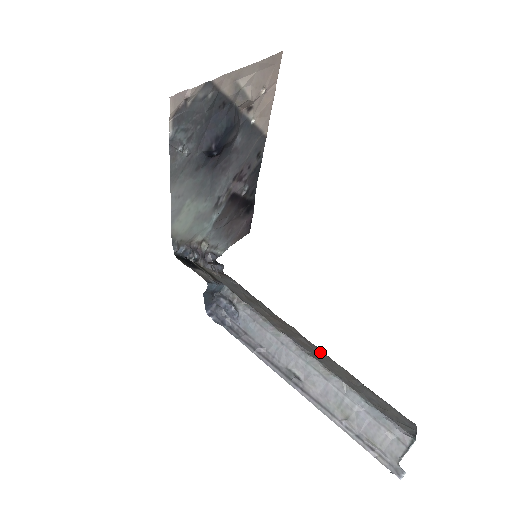
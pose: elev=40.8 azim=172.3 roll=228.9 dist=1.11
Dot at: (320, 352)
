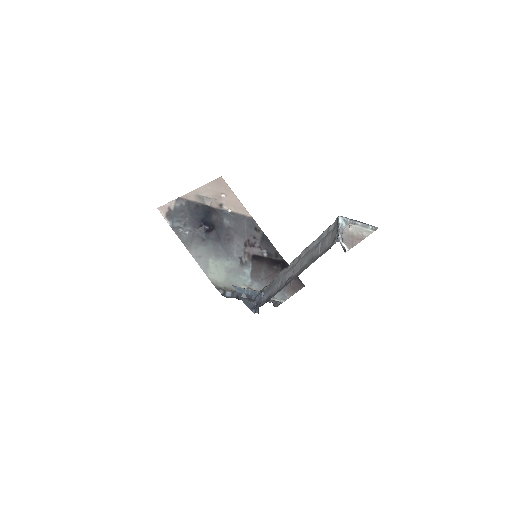
Dot at: occluded
